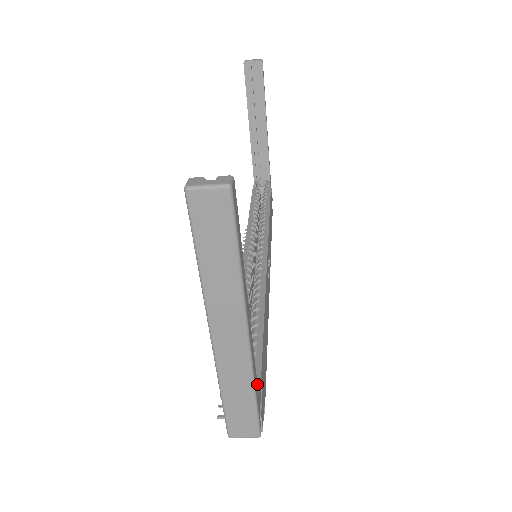
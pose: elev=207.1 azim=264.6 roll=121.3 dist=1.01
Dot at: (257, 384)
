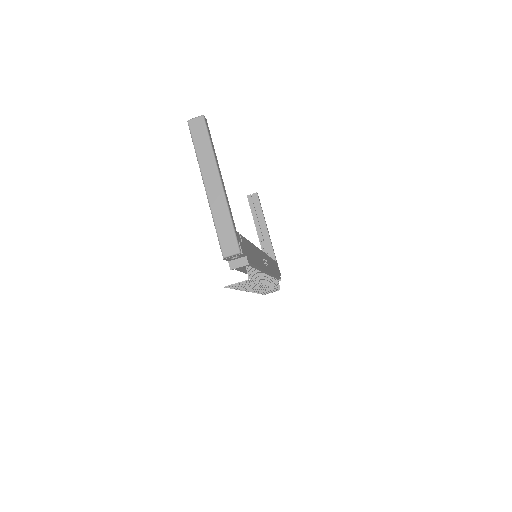
Dot at: (234, 223)
